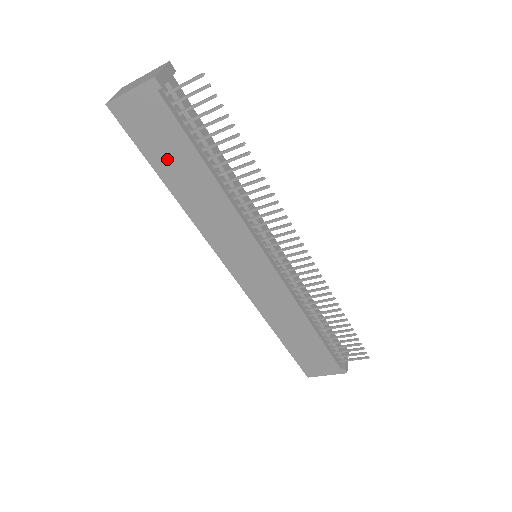
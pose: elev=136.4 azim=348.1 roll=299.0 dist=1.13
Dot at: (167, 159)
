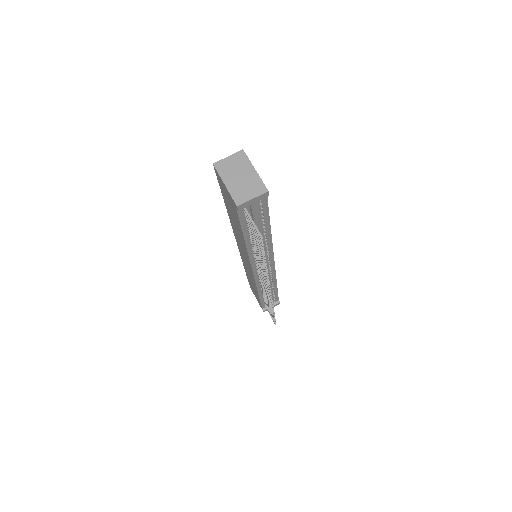
Dot at: occluded
